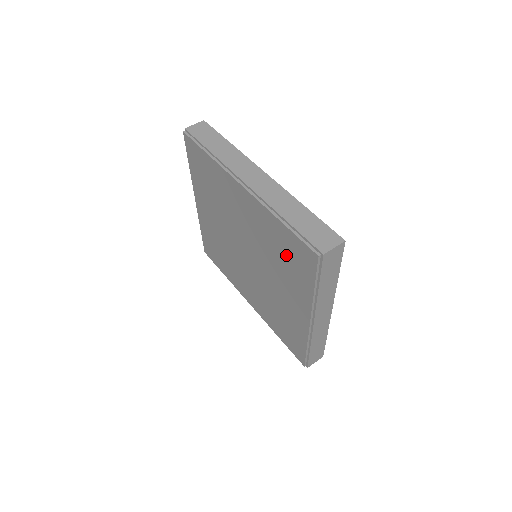
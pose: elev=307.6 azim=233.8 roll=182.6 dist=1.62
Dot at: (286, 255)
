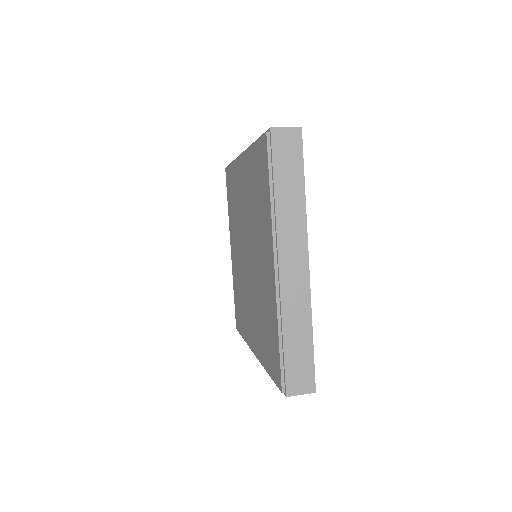
Dot at: (258, 186)
